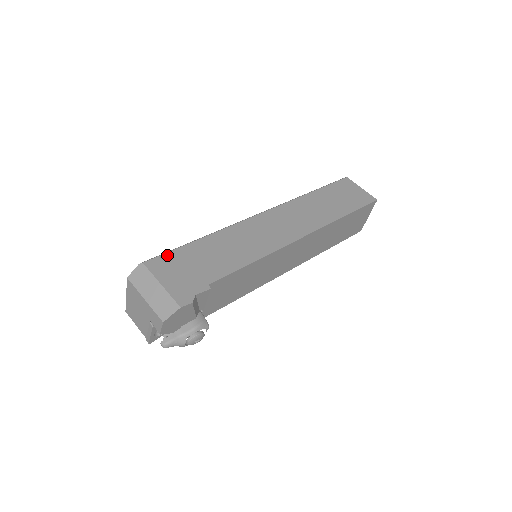
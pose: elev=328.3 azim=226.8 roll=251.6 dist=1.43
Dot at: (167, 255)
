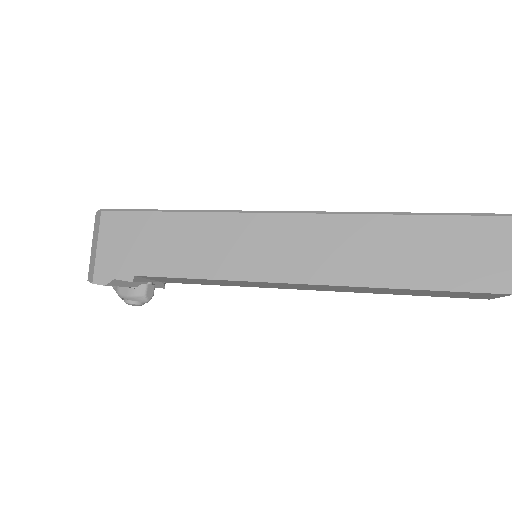
Dot at: (128, 215)
